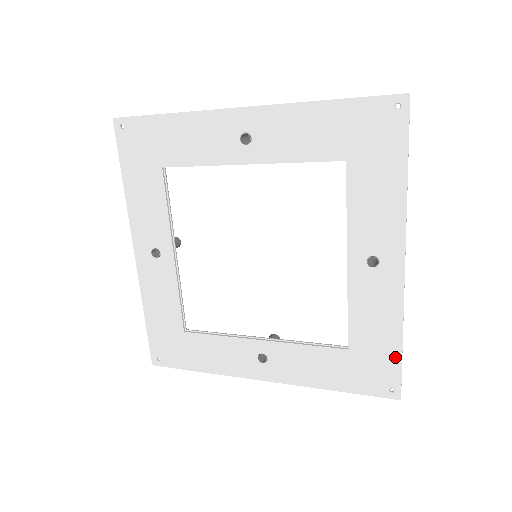
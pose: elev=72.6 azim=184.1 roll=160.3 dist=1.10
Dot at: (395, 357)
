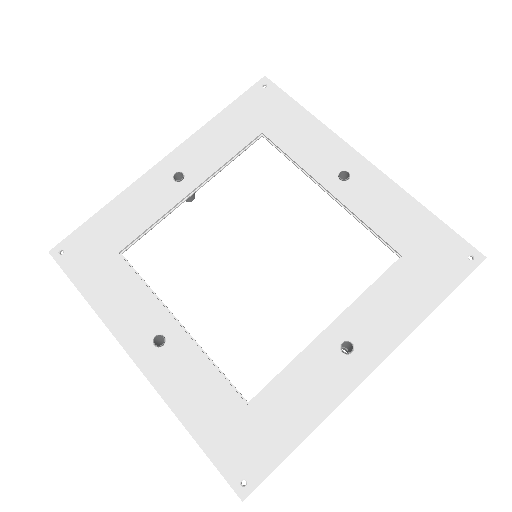
Dot at: (282, 450)
